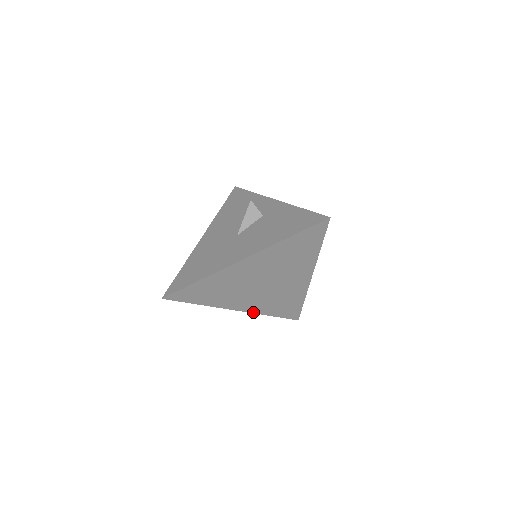
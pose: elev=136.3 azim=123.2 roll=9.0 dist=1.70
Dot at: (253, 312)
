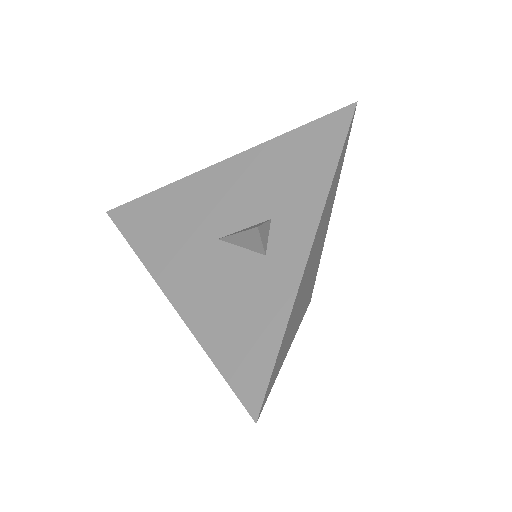
Dot at: occluded
